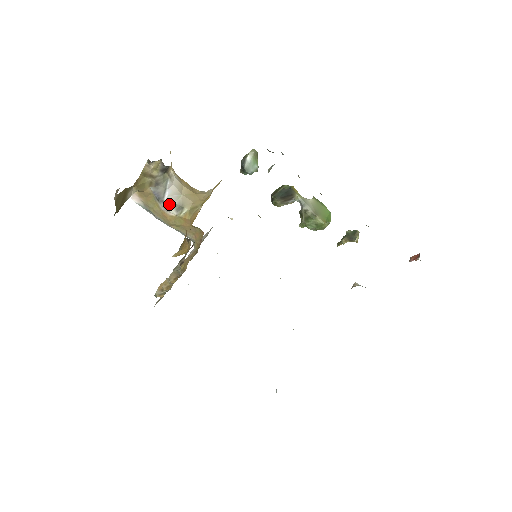
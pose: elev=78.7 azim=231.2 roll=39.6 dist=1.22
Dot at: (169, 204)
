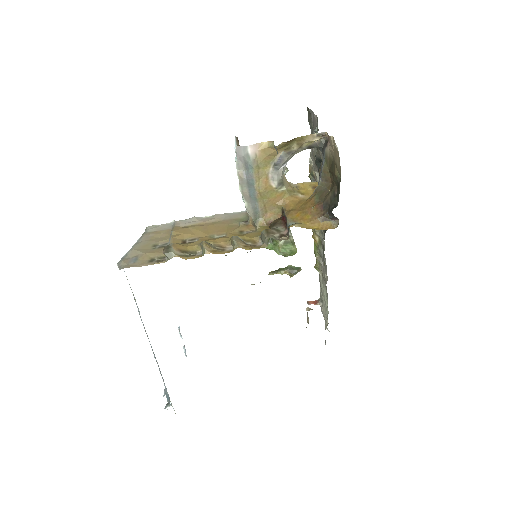
Dot at: (278, 175)
